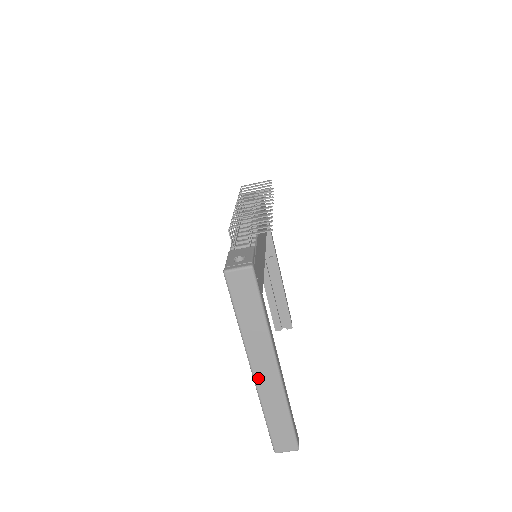
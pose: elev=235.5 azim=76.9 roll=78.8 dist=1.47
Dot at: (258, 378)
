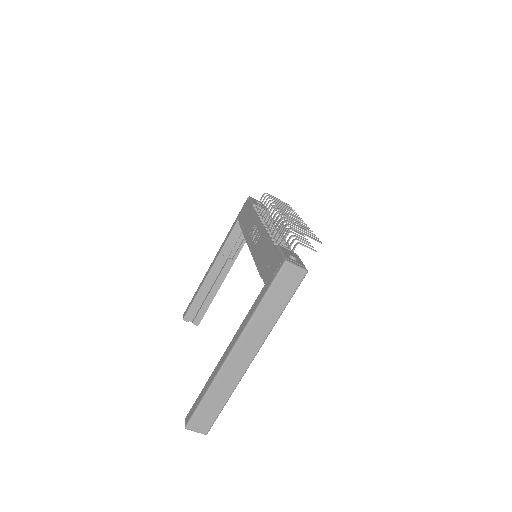
Dot at: (232, 358)
